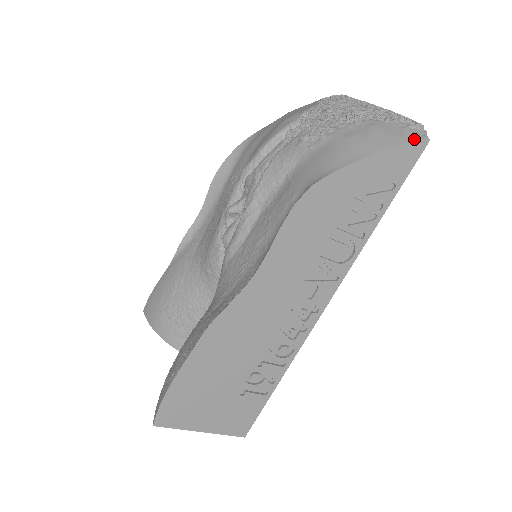
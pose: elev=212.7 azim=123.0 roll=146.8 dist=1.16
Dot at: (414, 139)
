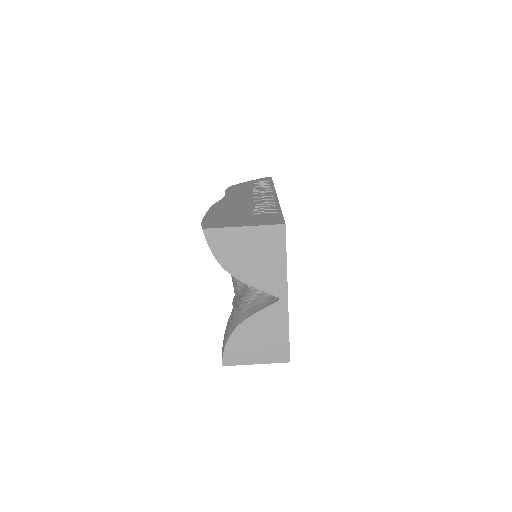
Dot at: occluded
